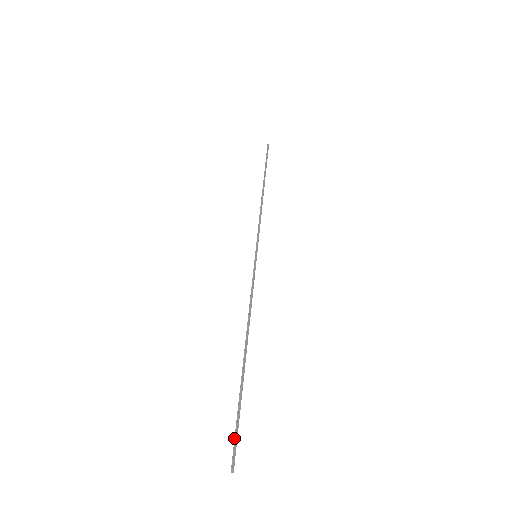
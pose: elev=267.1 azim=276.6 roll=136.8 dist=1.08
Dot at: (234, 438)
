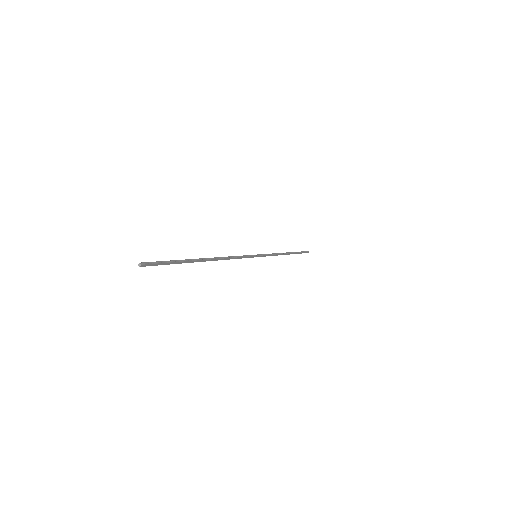
Dot at: (159, 261)
